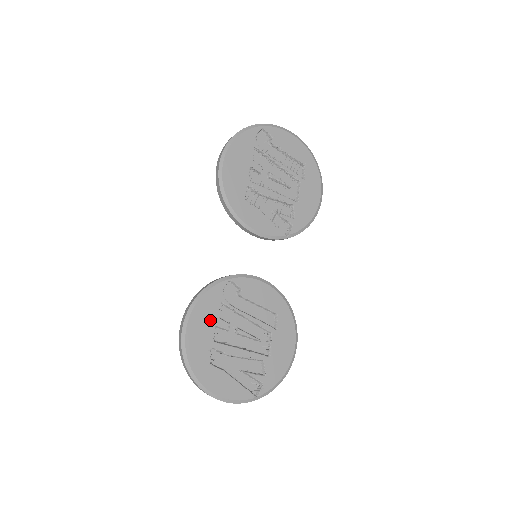
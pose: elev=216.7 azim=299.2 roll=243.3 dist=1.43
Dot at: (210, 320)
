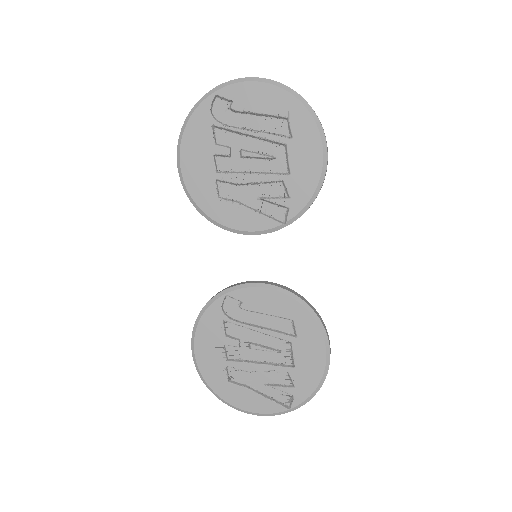
Dot at: (216, 340)
